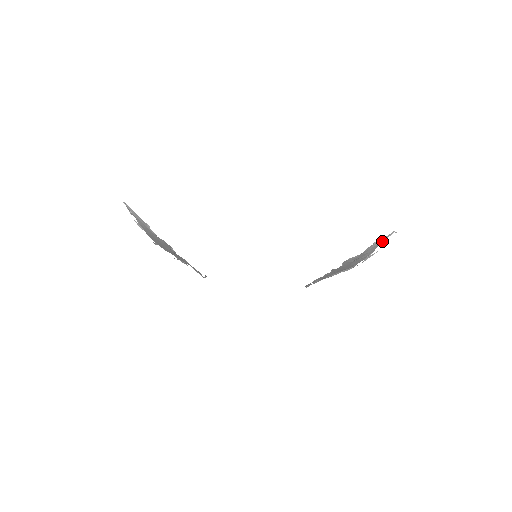
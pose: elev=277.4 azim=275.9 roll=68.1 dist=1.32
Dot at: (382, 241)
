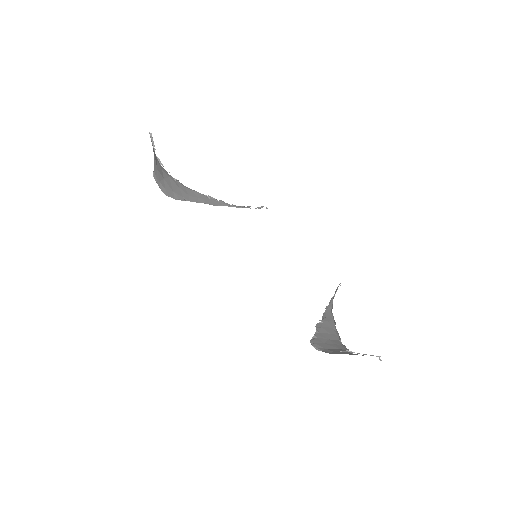
Dot at: occluded
